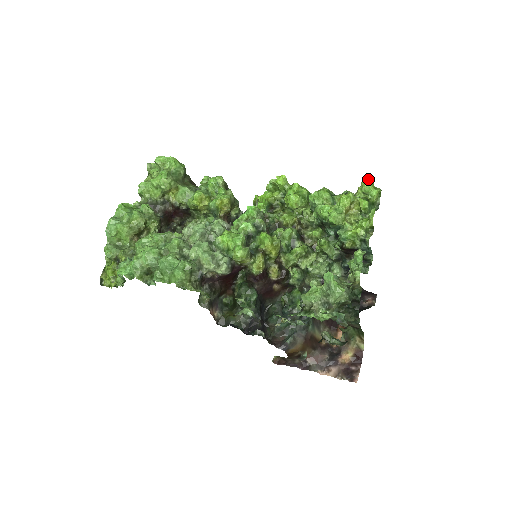
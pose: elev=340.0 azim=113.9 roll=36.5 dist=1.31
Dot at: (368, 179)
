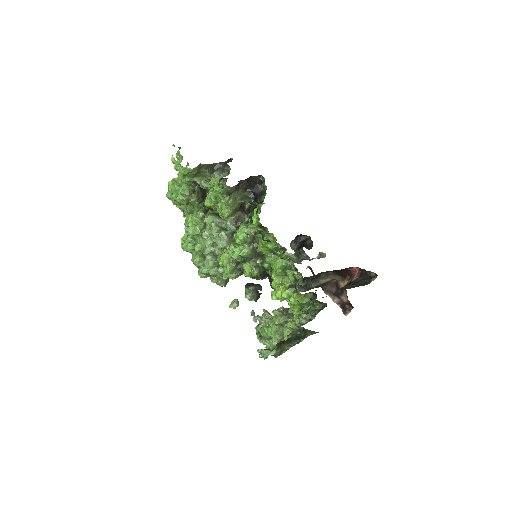
Dot at: (293, 295)
